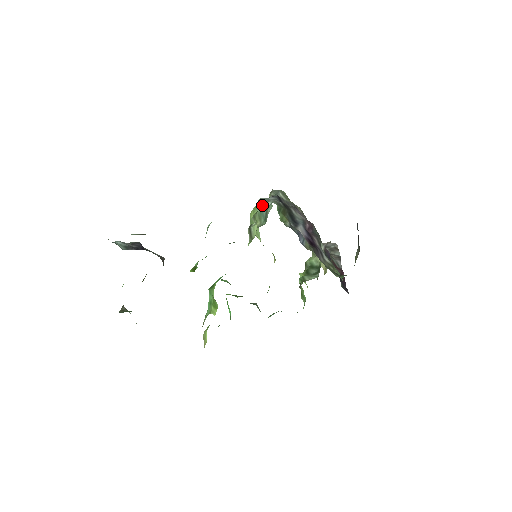
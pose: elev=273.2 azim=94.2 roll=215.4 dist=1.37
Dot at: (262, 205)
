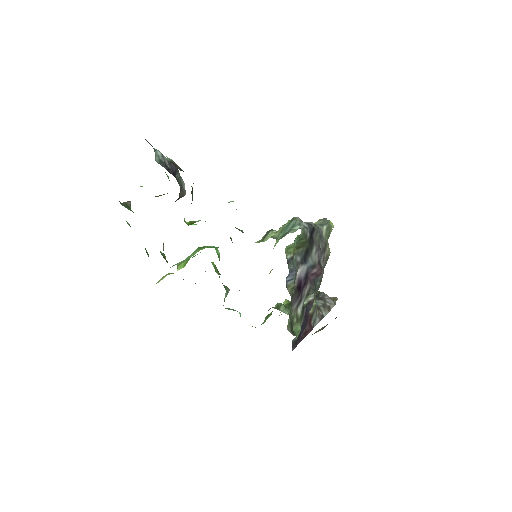
Dot at: (292, 223)
